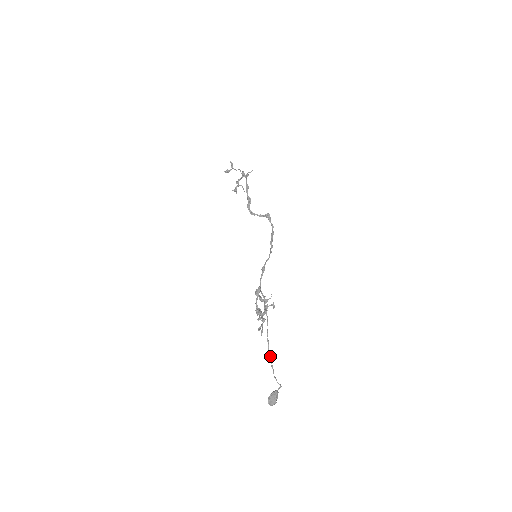
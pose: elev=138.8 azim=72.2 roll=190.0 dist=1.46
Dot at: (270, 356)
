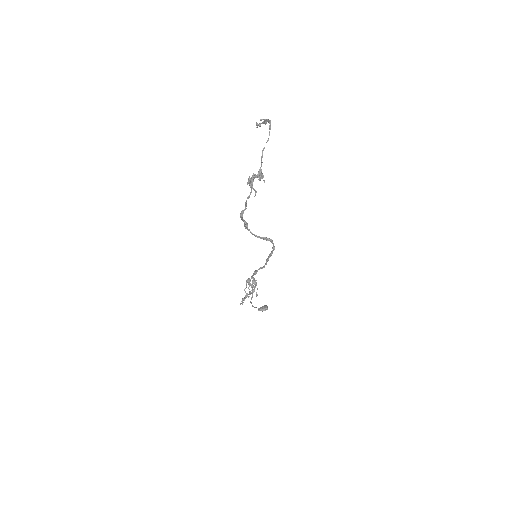
Dot at: occluded
